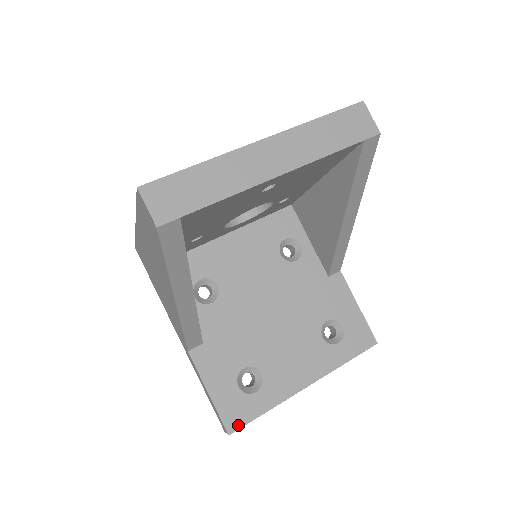
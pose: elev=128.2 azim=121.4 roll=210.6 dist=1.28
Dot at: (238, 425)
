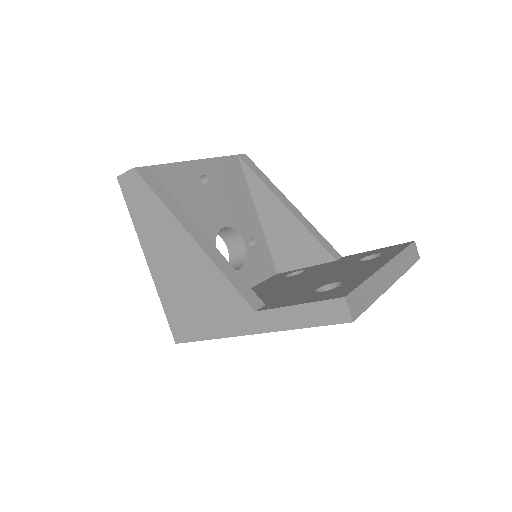
Dot at: (347, 293)
